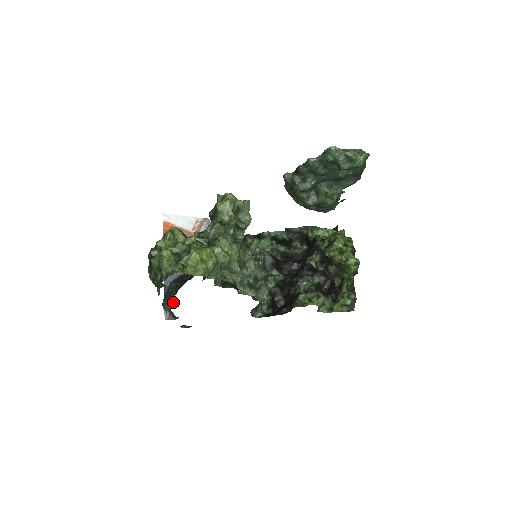
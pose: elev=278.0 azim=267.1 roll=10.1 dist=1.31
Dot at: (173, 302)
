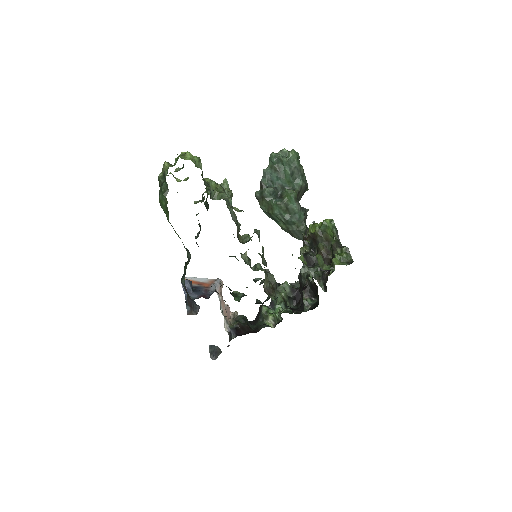
Dot at: (187, 264)
